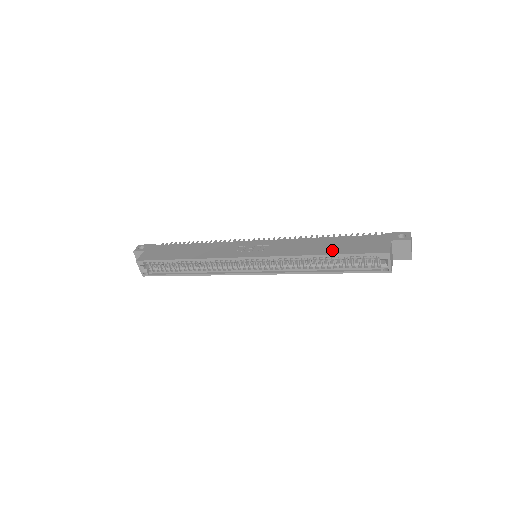
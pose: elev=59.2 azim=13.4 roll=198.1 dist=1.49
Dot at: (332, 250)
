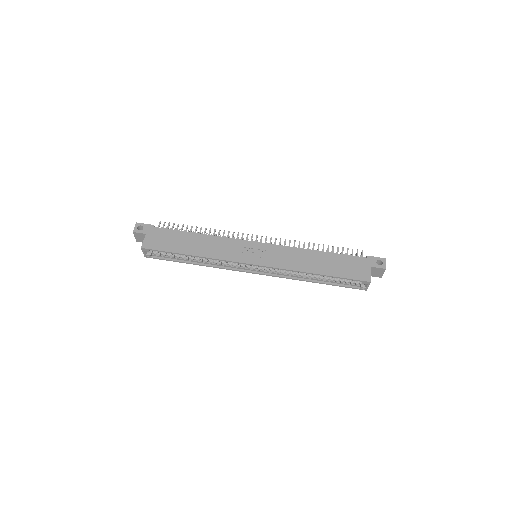
Dot at: (326, 270)
